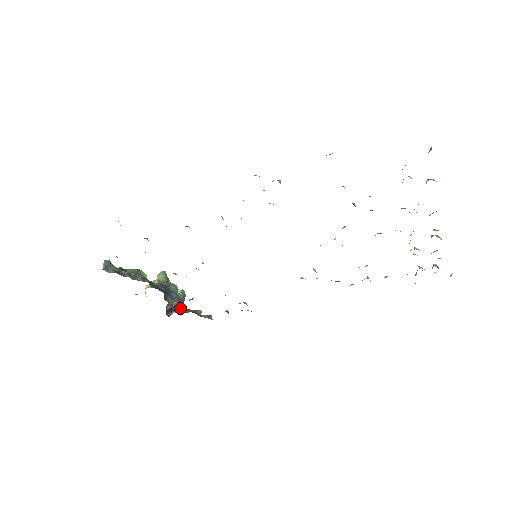
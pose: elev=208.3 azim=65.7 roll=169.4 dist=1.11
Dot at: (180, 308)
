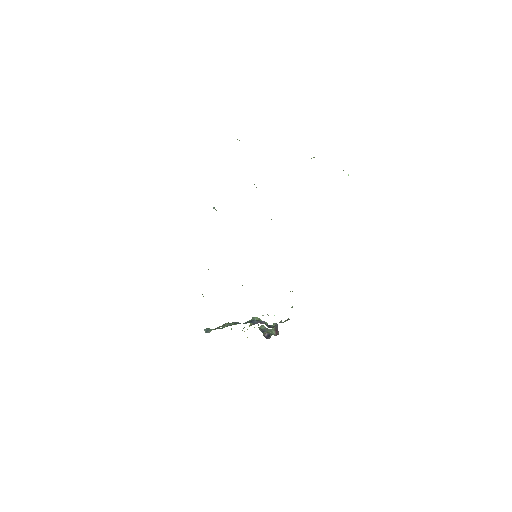
Dot at: (277, 332)
